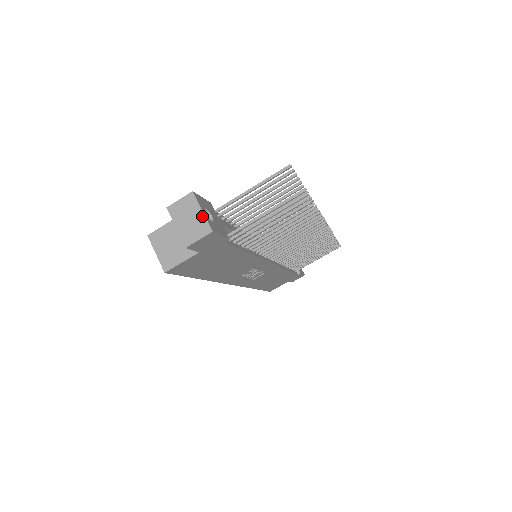
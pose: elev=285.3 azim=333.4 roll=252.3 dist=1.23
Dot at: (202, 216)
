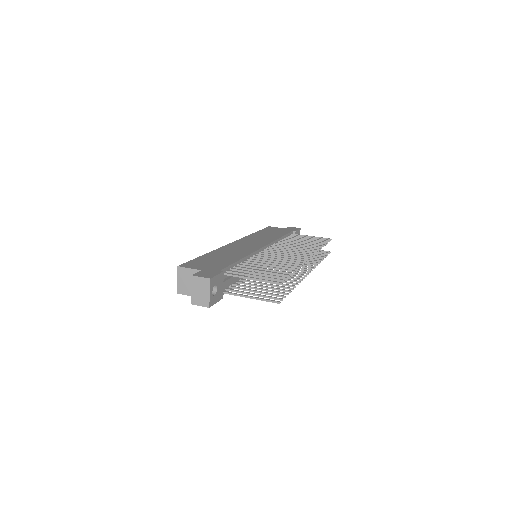
Dot at: (208, 296)
